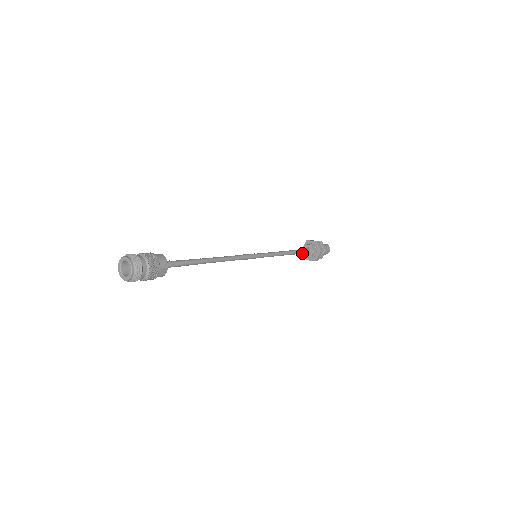
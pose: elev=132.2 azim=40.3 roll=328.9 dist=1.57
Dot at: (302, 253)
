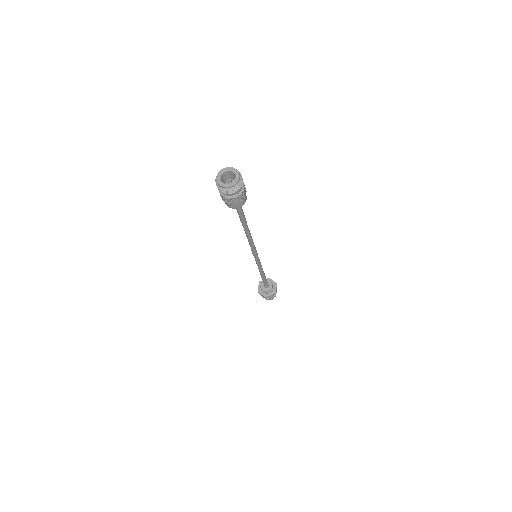
Dot at: (265, 283)
